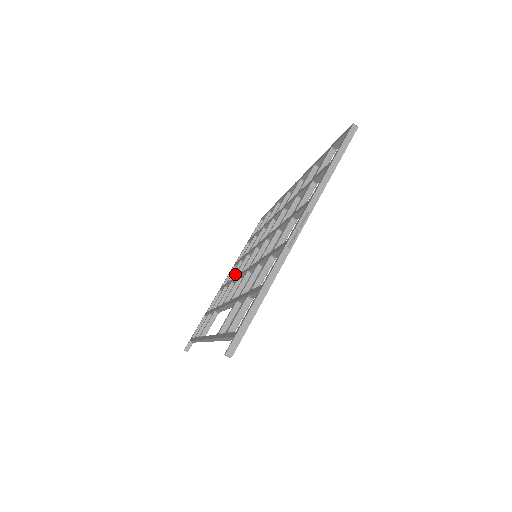
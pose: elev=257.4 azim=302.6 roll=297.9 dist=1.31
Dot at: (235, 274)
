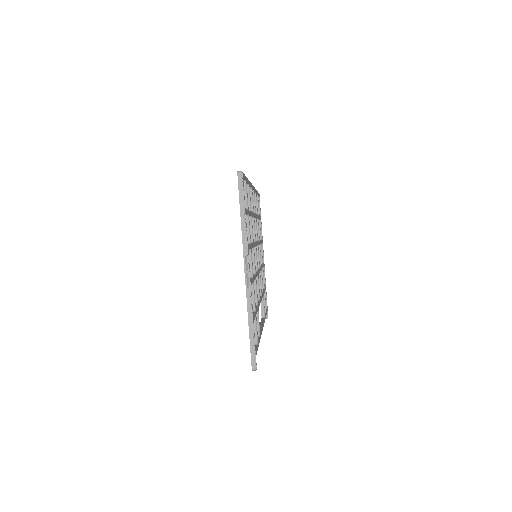
Dot at: occluded
